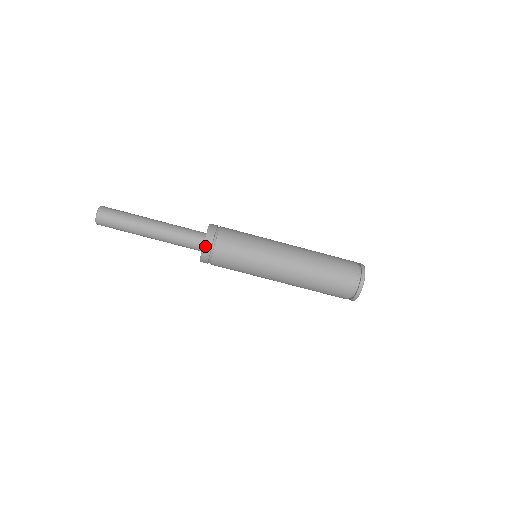
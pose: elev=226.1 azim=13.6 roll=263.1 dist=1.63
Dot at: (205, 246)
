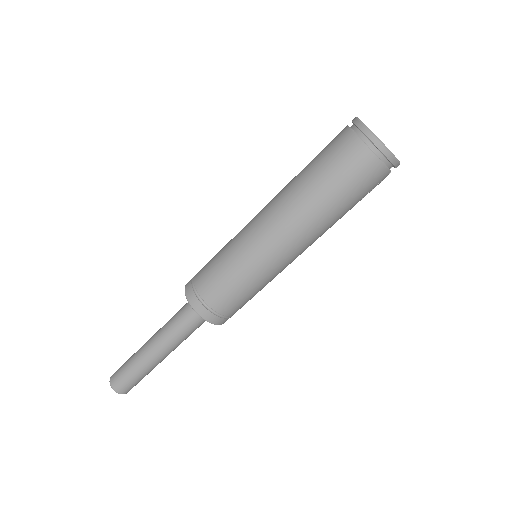
Dot at: (187, 295)
